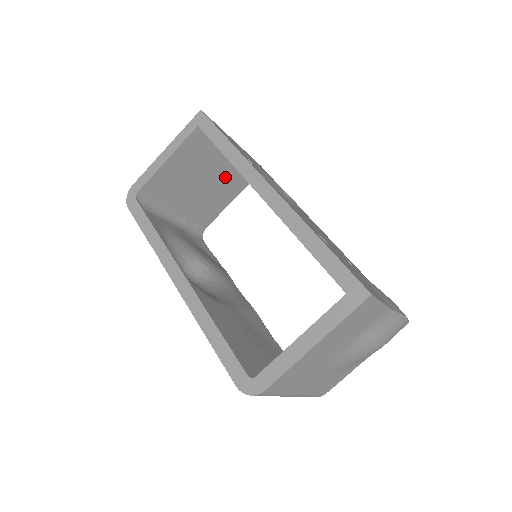
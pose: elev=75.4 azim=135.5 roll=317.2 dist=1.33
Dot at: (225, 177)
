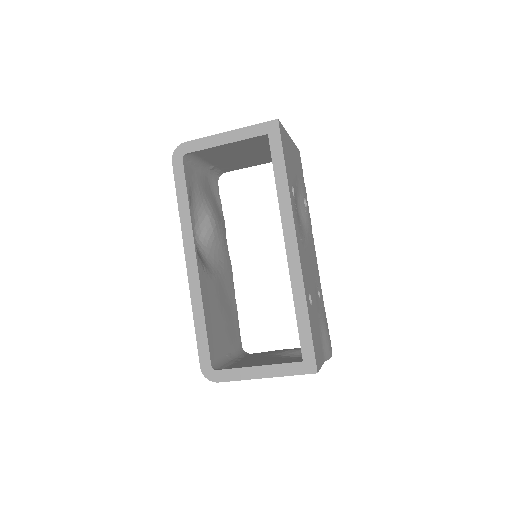
Dot at: (265, 154)
